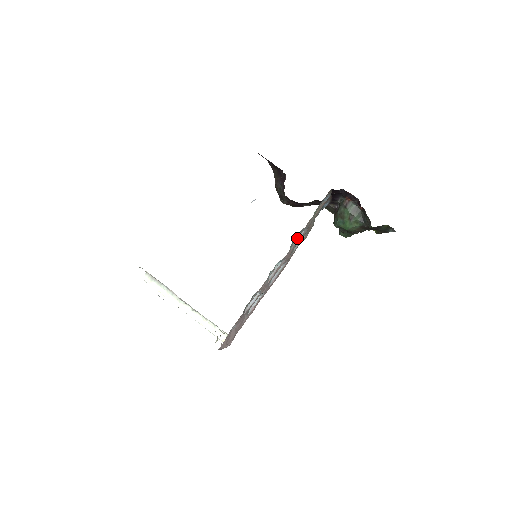
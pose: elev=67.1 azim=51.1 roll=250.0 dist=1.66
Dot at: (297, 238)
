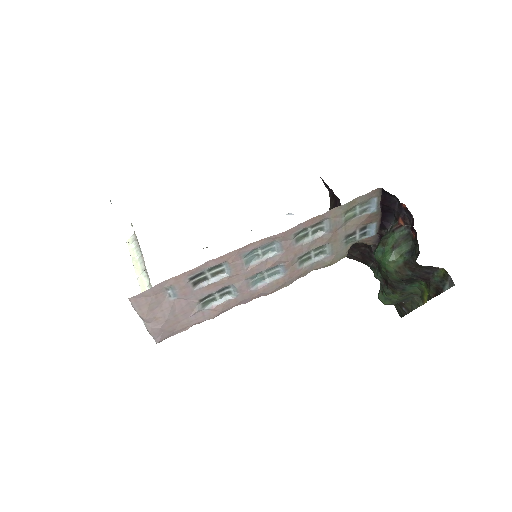
Dot at: (312, 236)
